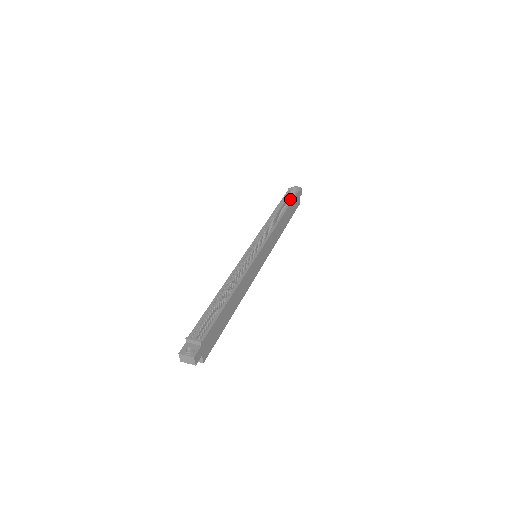
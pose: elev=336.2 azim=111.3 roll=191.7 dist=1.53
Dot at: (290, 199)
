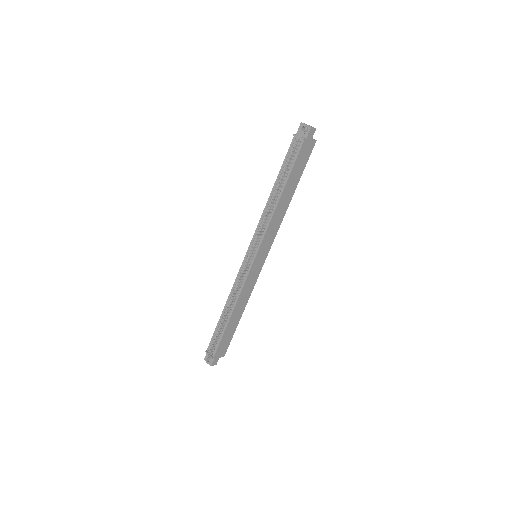
Dot at: (291, 163)
